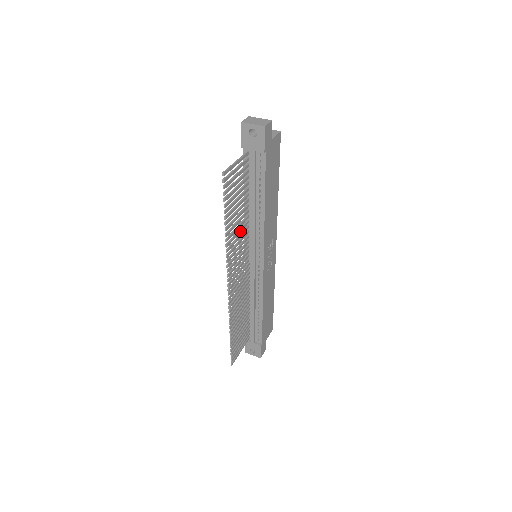
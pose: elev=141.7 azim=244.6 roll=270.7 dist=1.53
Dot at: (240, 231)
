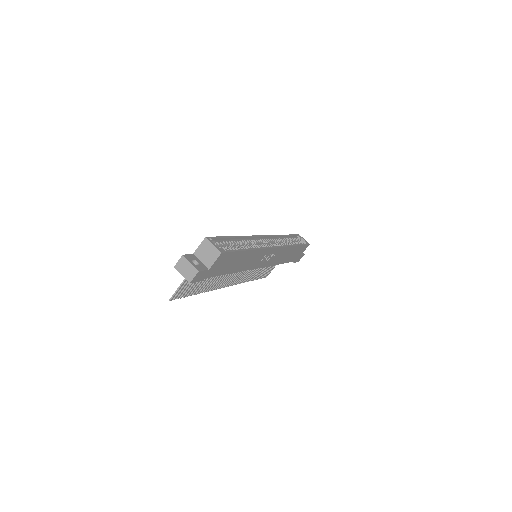
Dot at: occluded
